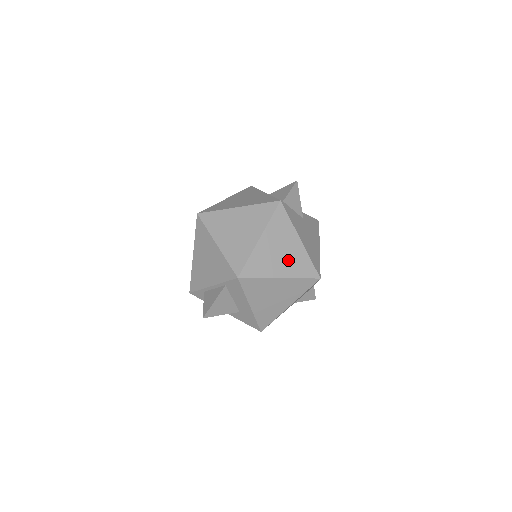
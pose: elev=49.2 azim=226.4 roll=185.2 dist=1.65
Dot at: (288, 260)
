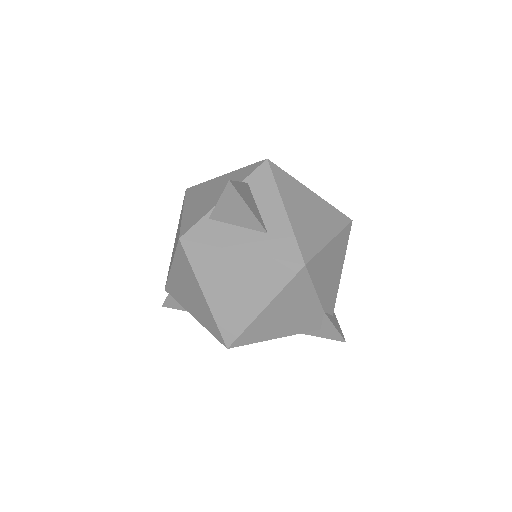
Dot at: occluded
